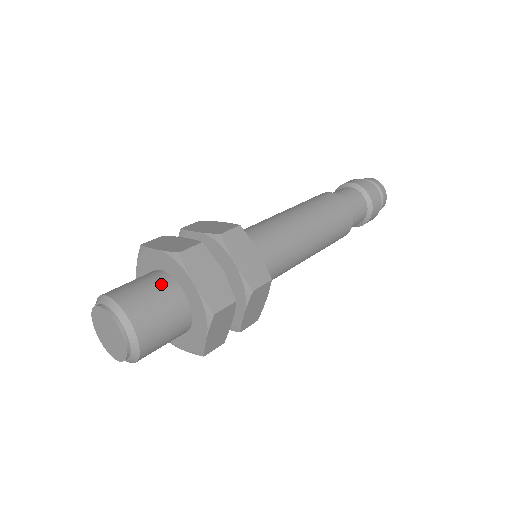
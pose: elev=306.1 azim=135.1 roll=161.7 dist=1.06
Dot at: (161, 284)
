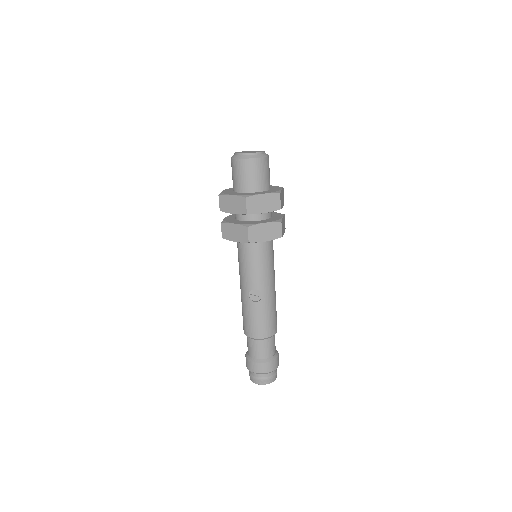
Dot at: occluded
